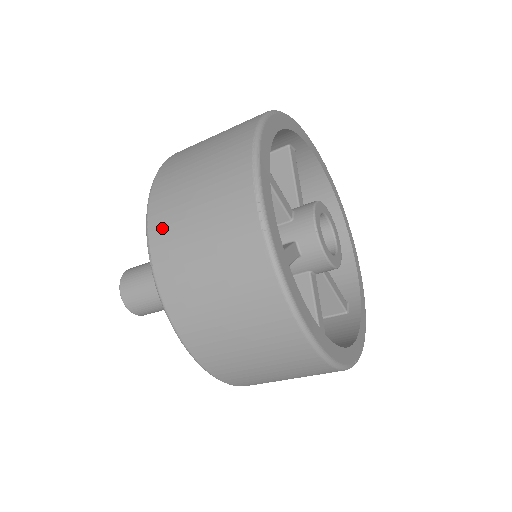
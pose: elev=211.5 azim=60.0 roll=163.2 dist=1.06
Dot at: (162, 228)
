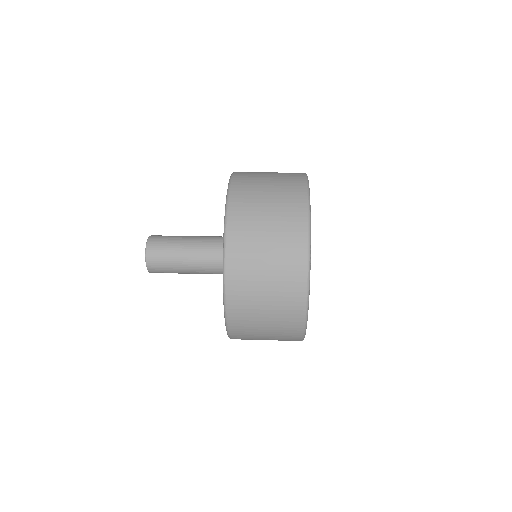
Dot at: occluded
